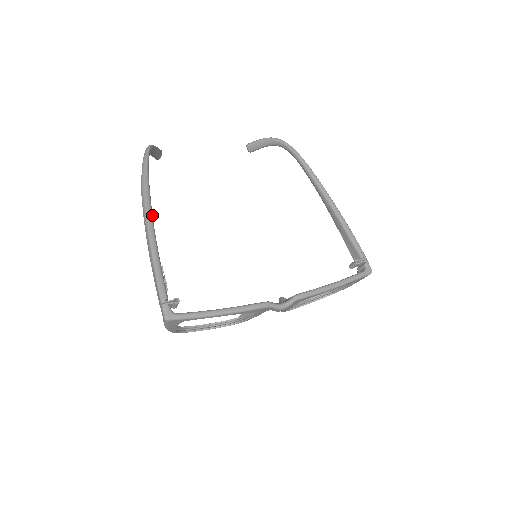
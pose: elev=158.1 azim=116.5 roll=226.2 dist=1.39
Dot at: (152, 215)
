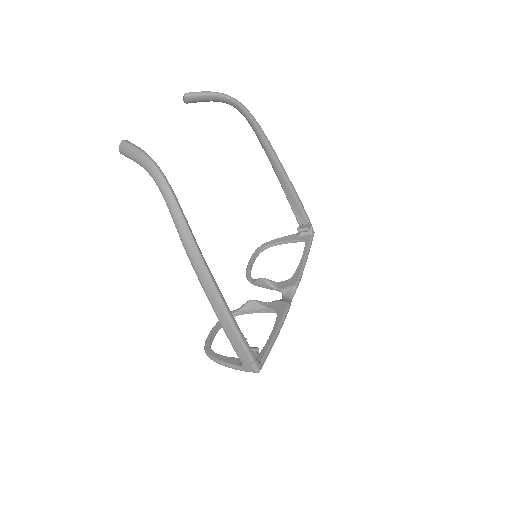
Dot at: (210, 272)
